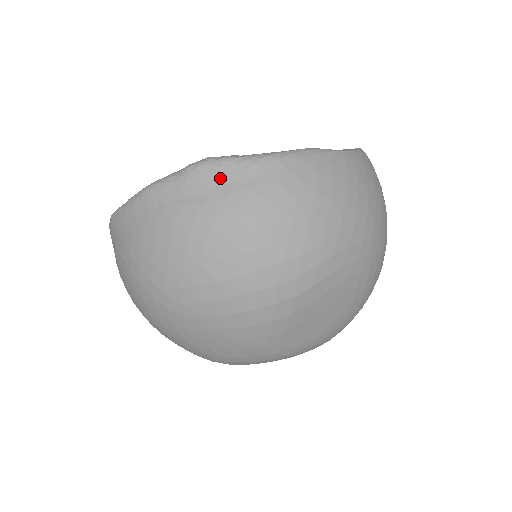
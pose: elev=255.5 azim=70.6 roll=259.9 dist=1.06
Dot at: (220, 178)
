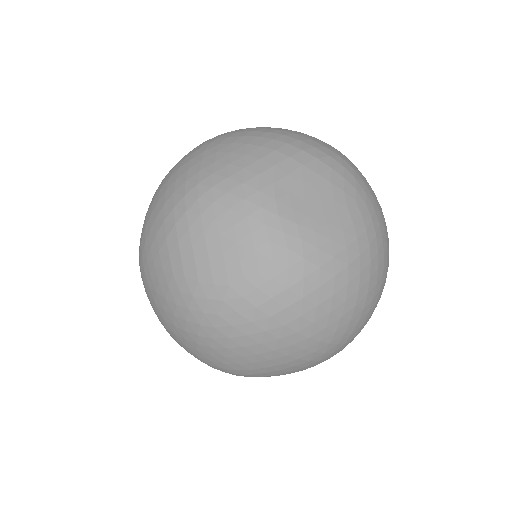
Dot at: occluded
